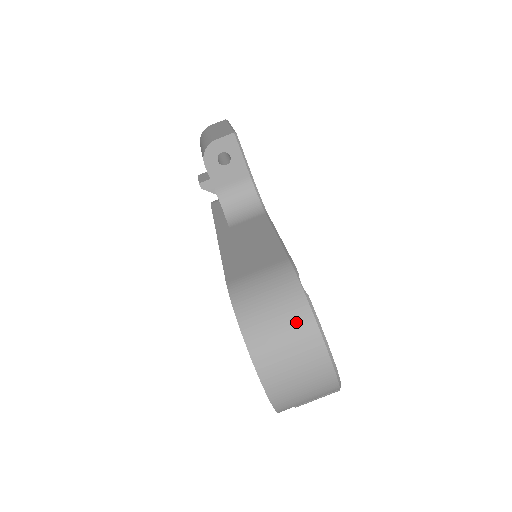
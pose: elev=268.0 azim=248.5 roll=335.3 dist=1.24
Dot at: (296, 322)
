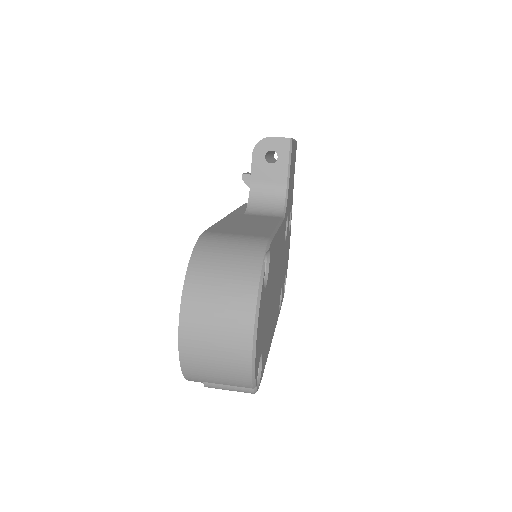
Dot at: (240, 283)
